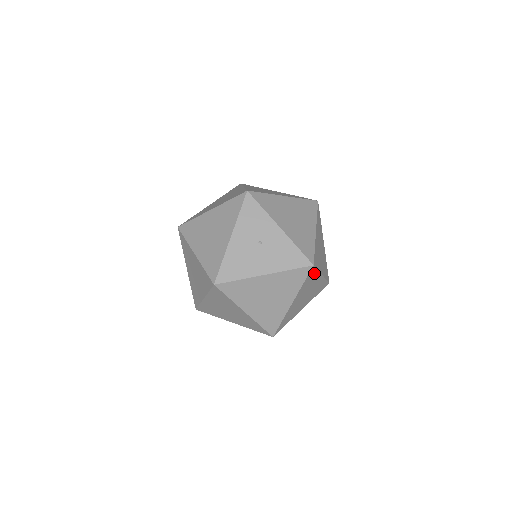
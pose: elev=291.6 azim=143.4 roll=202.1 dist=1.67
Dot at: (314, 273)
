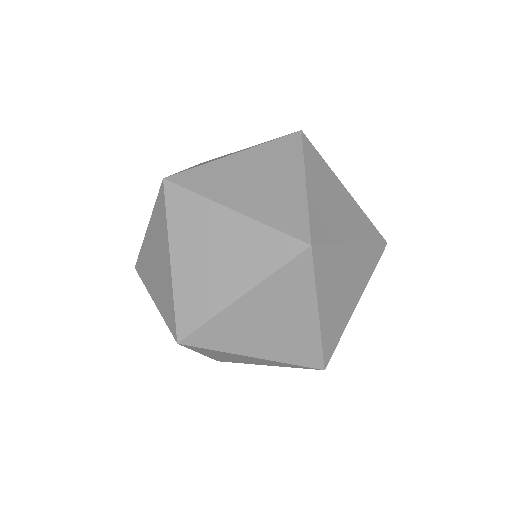
Dot at: (188, 199)
